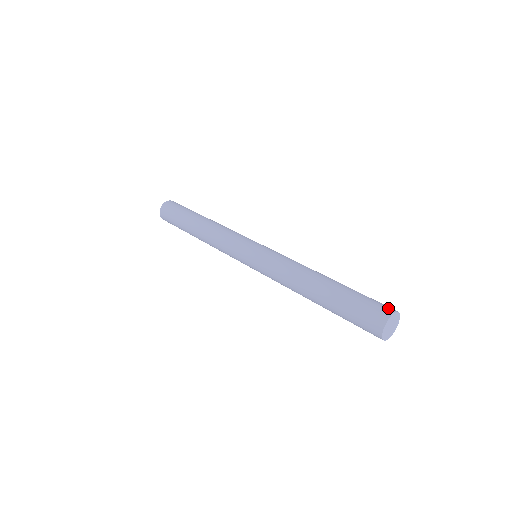
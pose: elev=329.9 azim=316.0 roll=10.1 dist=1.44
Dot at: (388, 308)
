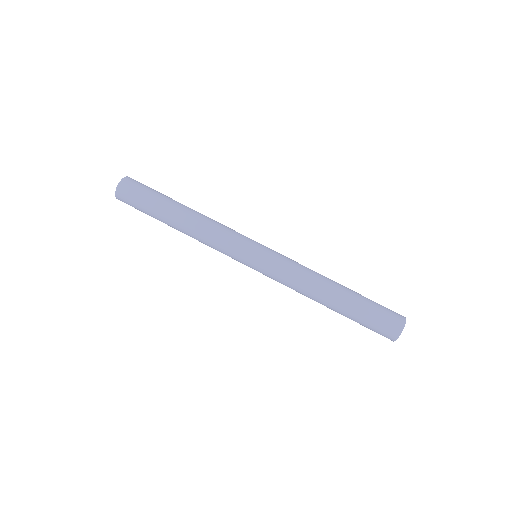
Dot at: (397, 327)
